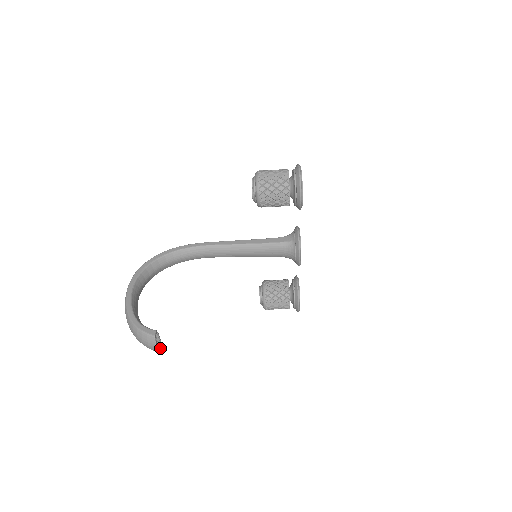
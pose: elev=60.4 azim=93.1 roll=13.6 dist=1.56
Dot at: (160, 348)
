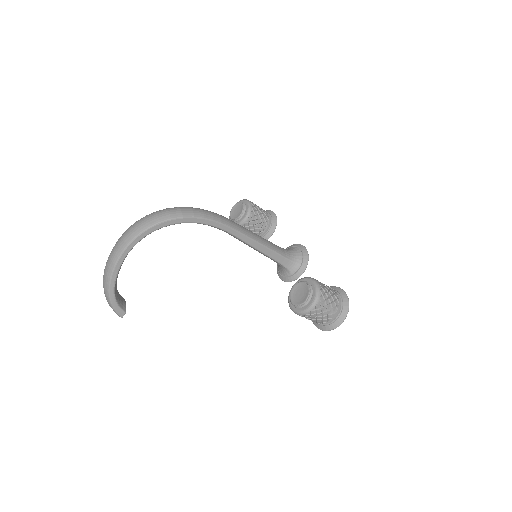
Dot at: occluded
